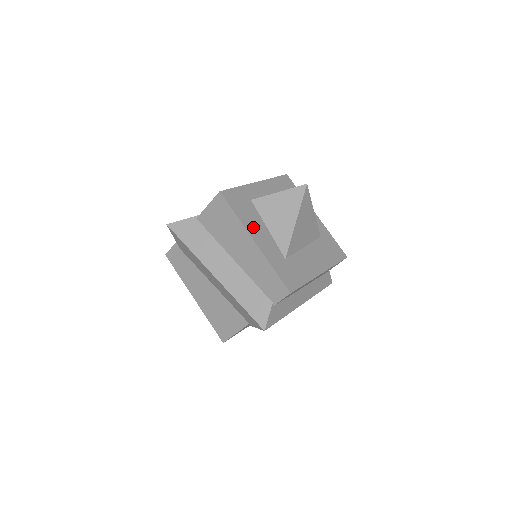
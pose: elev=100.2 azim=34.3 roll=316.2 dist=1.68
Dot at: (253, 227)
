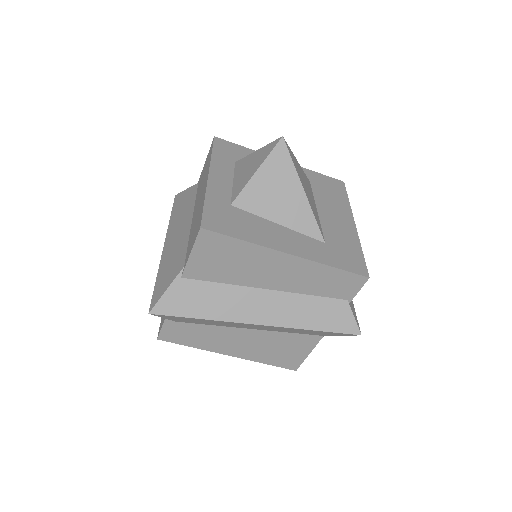
Dot at: (269, 238)
